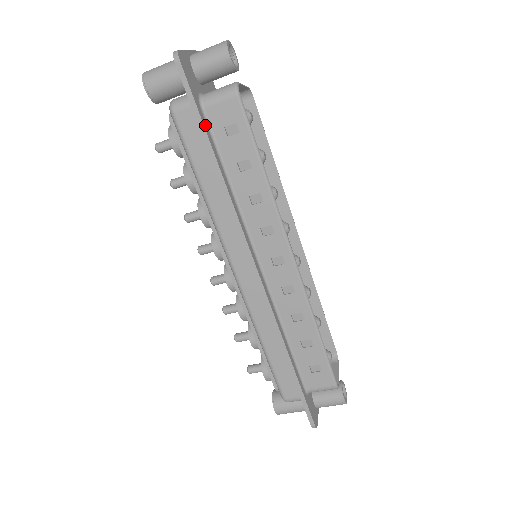
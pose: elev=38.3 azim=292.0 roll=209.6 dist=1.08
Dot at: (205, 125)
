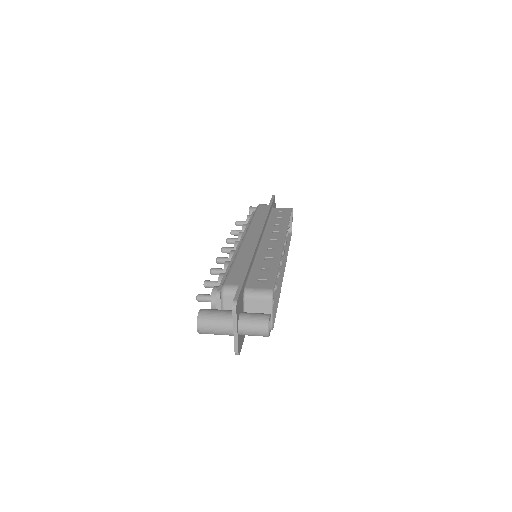
Dot at: occluded
